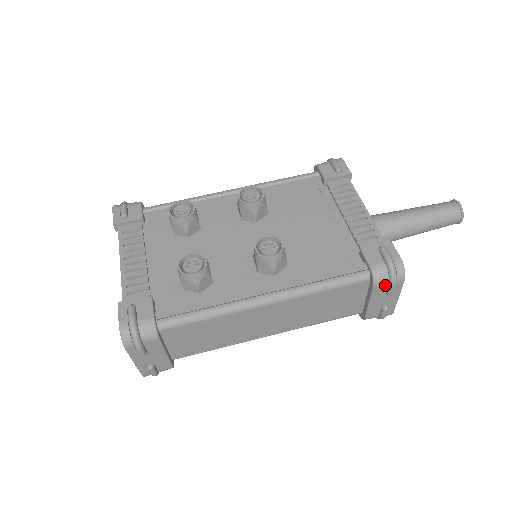
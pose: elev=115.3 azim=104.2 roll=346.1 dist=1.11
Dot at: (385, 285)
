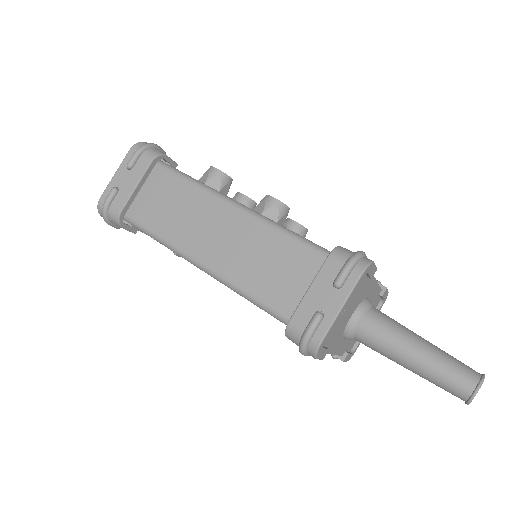
Dot at: (339, 265)
